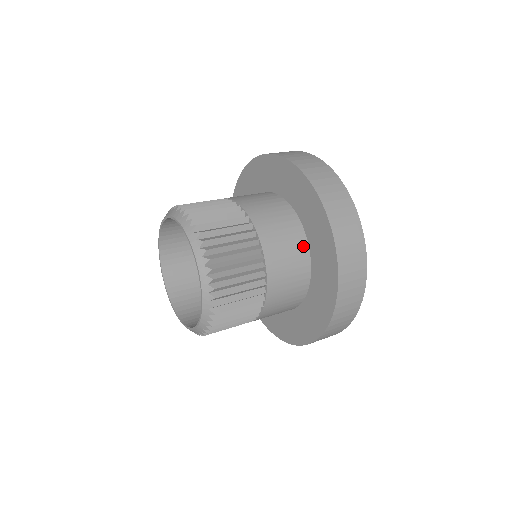
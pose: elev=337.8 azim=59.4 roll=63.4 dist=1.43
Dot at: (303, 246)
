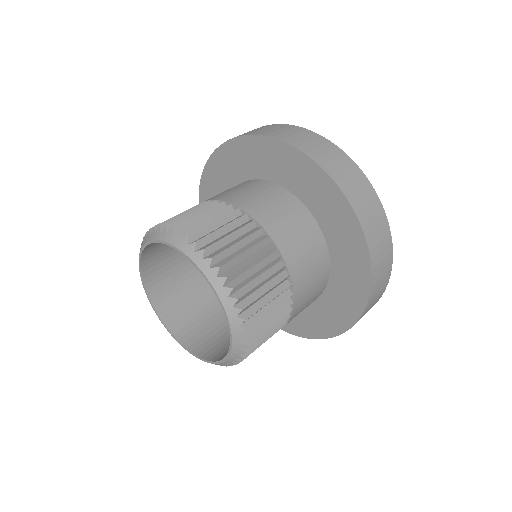
Dot at: (314, 229)
